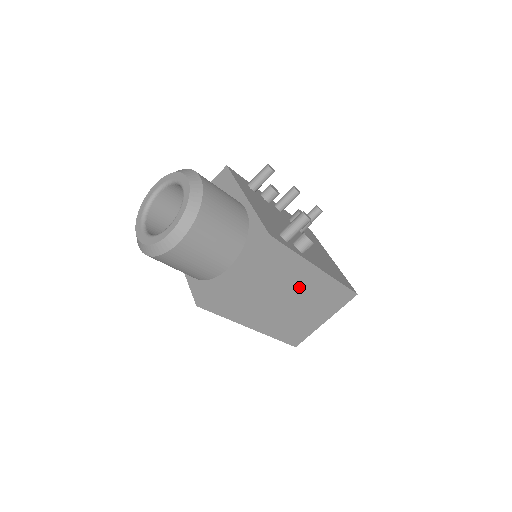
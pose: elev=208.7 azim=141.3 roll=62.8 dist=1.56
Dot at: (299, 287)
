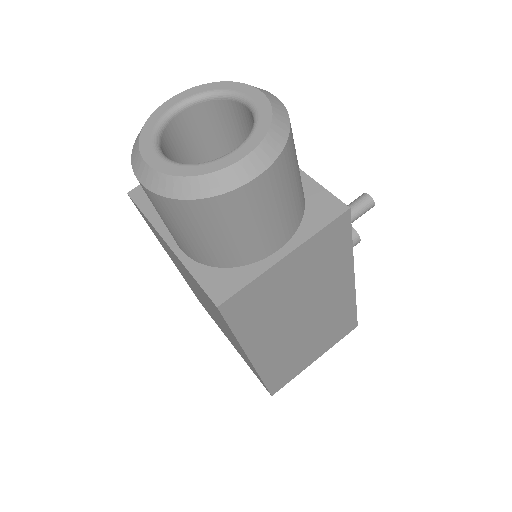
Dot at: (325, 302)
